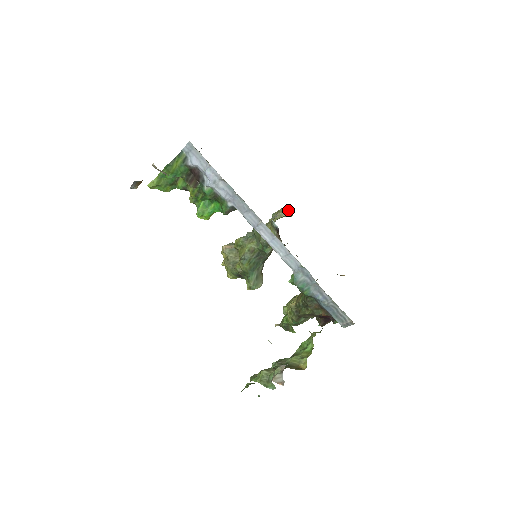
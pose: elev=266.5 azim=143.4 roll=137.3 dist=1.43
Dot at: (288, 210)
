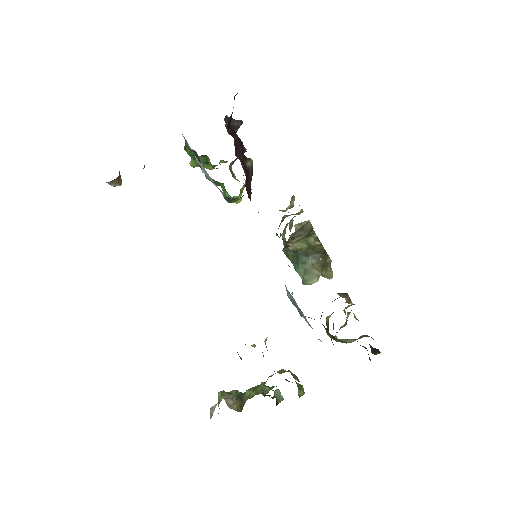
Dot at: (294, 200)
